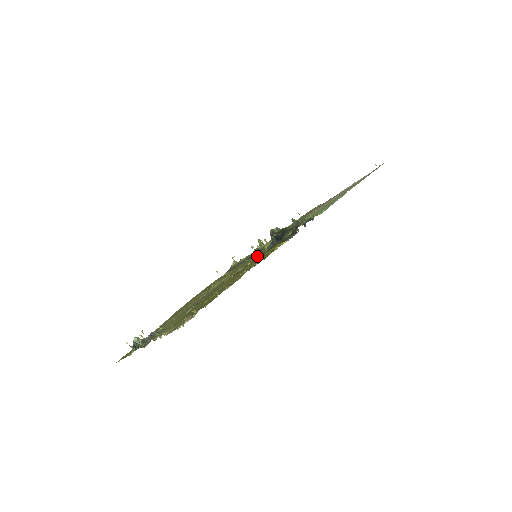
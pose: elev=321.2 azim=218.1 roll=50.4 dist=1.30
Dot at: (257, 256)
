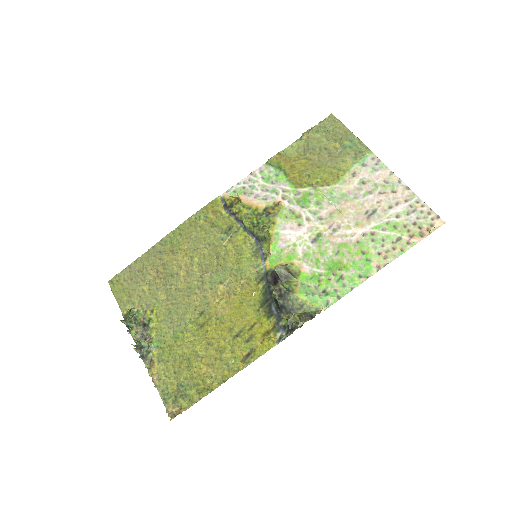
Dot at: (254, 278)
